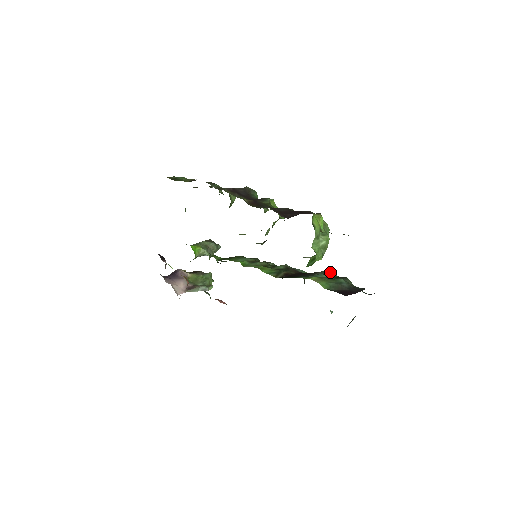
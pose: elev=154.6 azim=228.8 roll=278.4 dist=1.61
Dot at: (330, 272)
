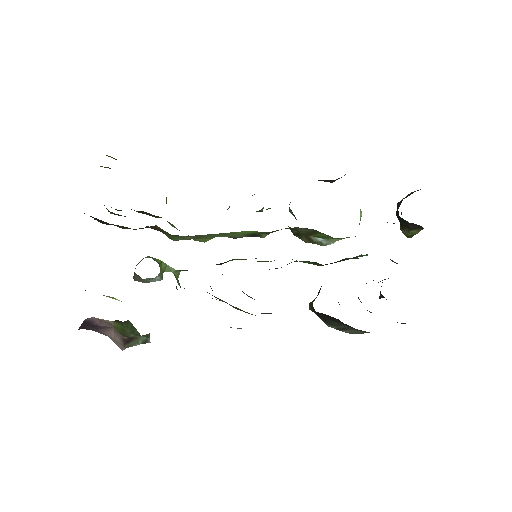
Dot at: (353, 258)
